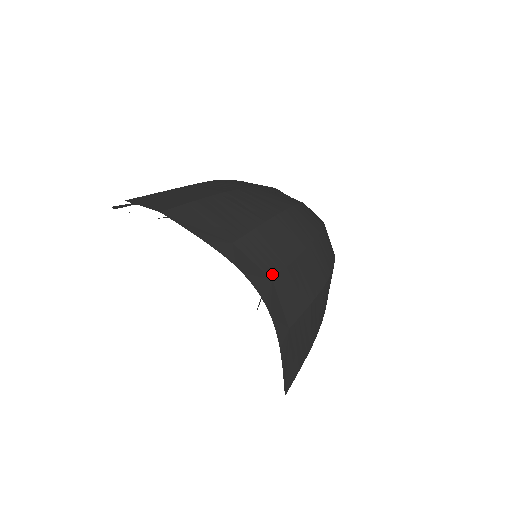
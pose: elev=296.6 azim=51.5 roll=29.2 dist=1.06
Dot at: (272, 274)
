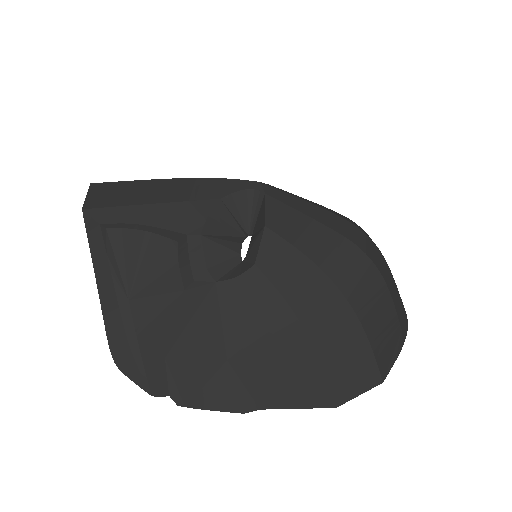
Dot at: (401, 302)
